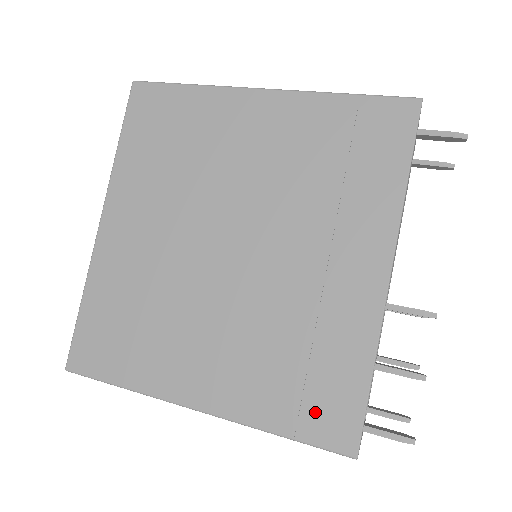
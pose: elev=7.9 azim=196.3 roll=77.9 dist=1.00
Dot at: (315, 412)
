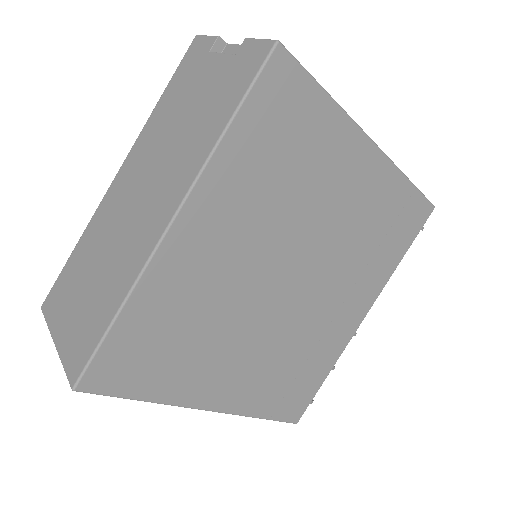
Dot at: (289, 402)
